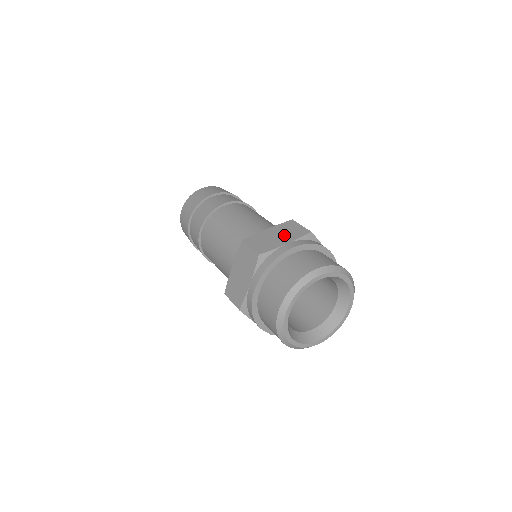
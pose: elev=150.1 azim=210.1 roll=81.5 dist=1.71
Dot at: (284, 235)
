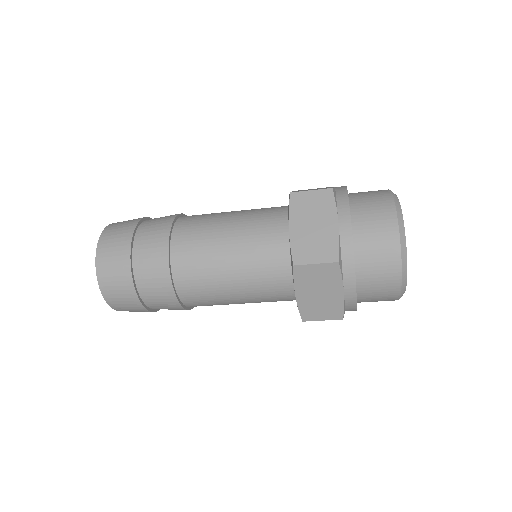
Dot at: occluded
